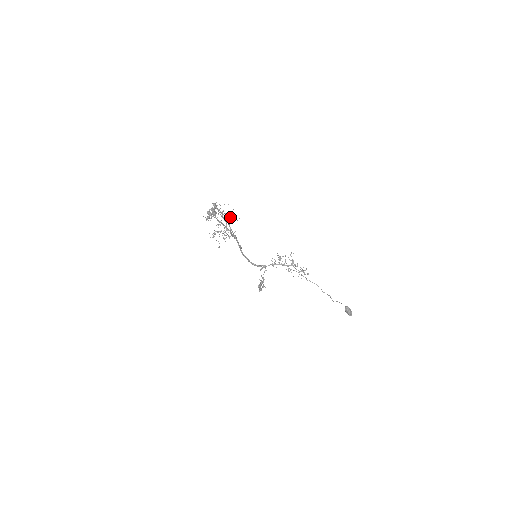
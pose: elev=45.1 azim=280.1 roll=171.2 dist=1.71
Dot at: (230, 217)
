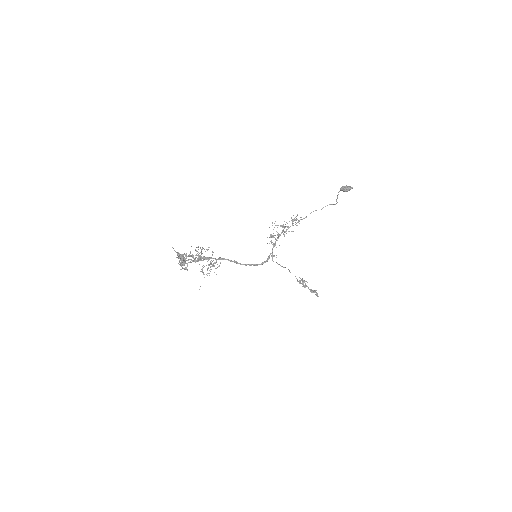
Dot at: occluded
